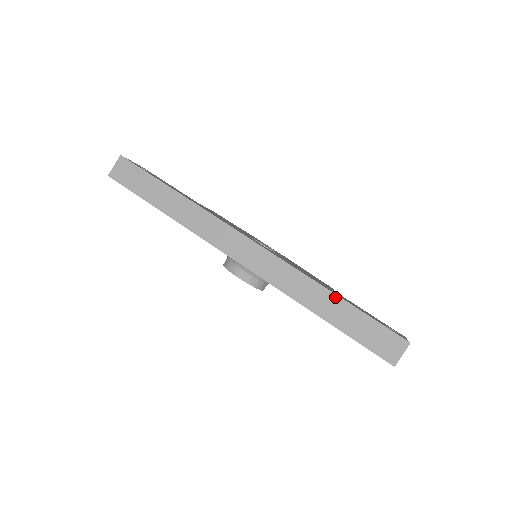
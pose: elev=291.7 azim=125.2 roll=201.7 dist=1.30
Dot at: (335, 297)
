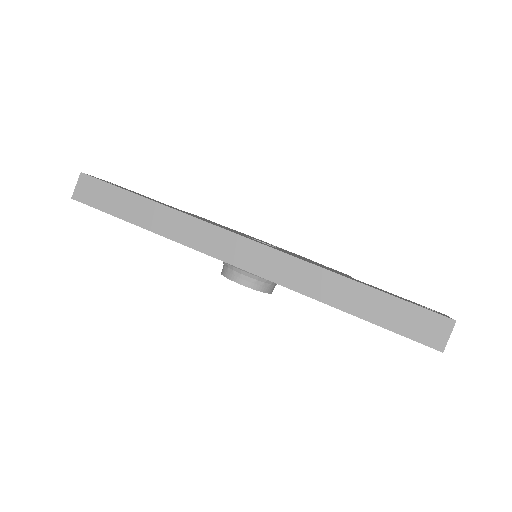
Dot at: (356, 285)
